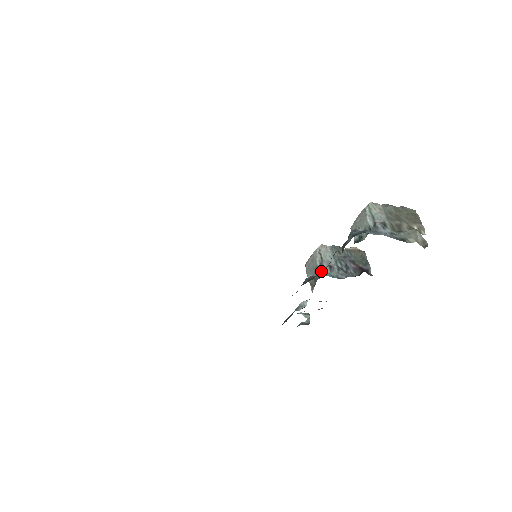
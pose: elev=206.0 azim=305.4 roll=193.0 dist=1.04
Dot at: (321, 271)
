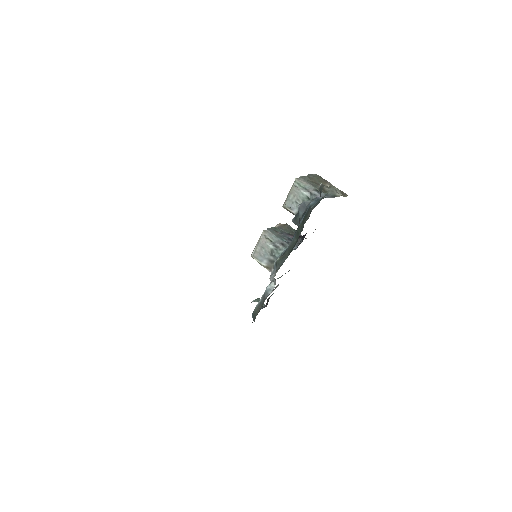
Dot at: (278, 251)
